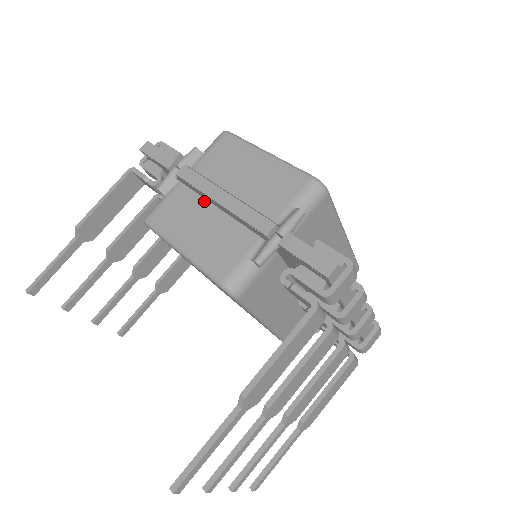
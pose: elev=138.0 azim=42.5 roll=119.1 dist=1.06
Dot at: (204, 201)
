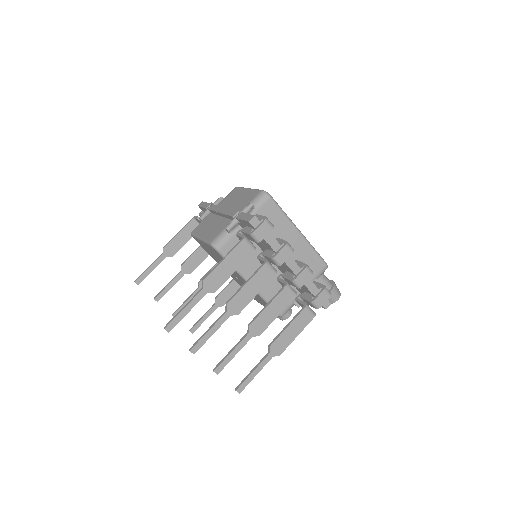
Dot at: (216, 216)
